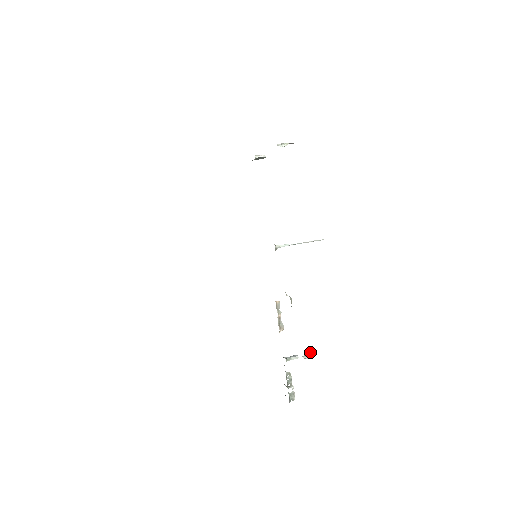
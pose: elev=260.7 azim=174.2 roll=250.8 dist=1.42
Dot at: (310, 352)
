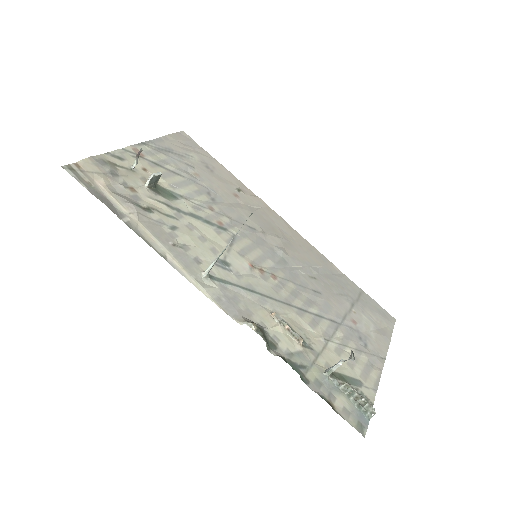
Dot at: occluded
